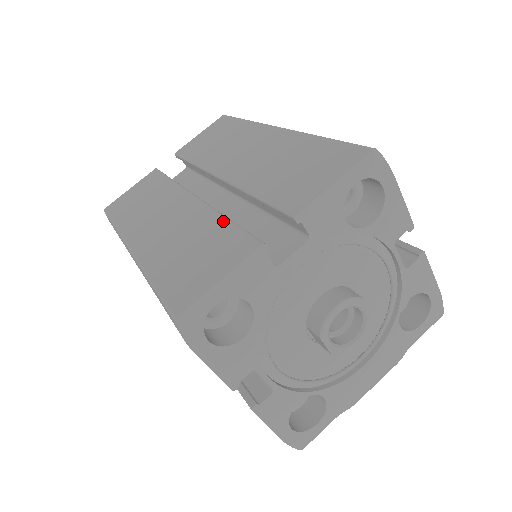
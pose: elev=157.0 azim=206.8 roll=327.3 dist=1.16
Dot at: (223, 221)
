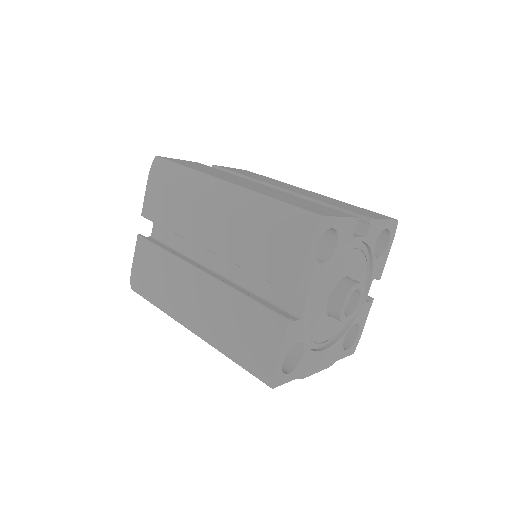
Dot at: (313, 202)
